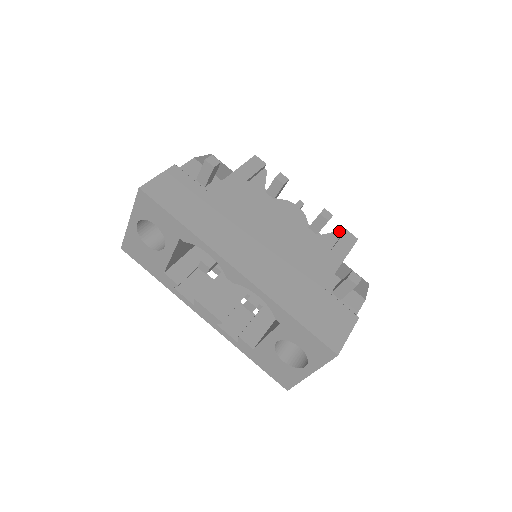
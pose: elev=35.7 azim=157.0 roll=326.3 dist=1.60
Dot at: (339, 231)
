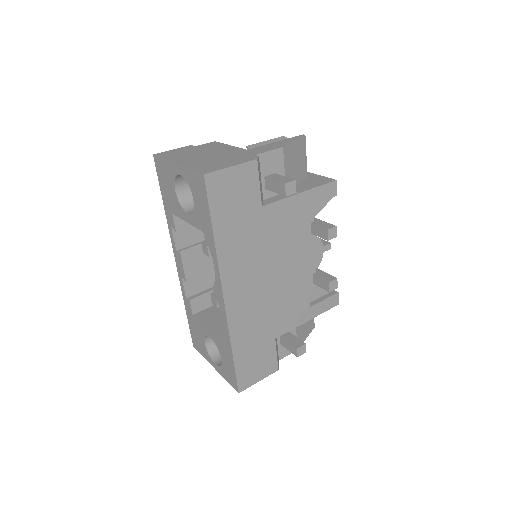
Dot at: occluded
